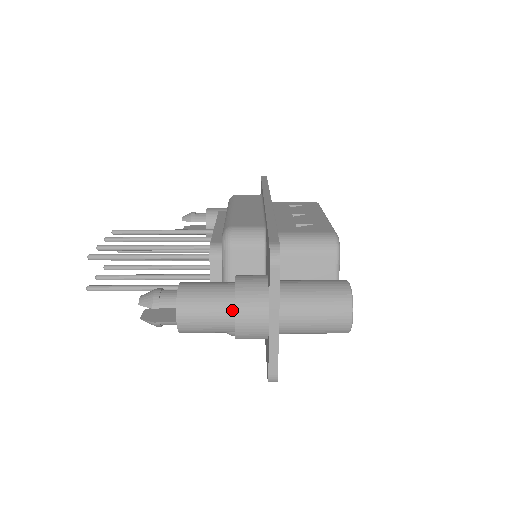
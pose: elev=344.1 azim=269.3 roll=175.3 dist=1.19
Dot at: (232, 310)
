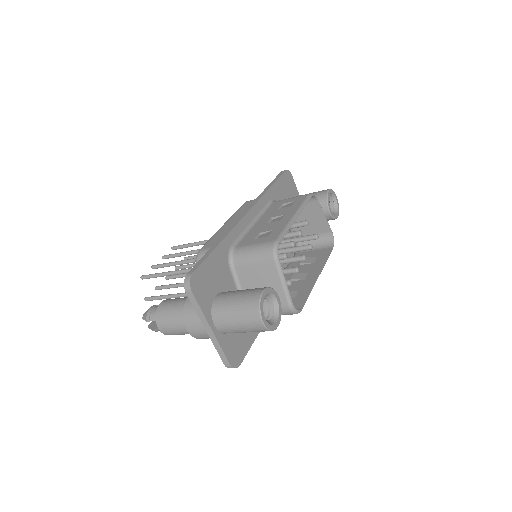
Dot at: (186, 321)
